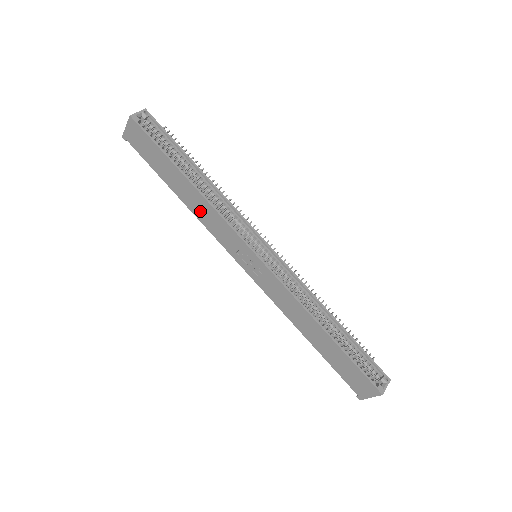
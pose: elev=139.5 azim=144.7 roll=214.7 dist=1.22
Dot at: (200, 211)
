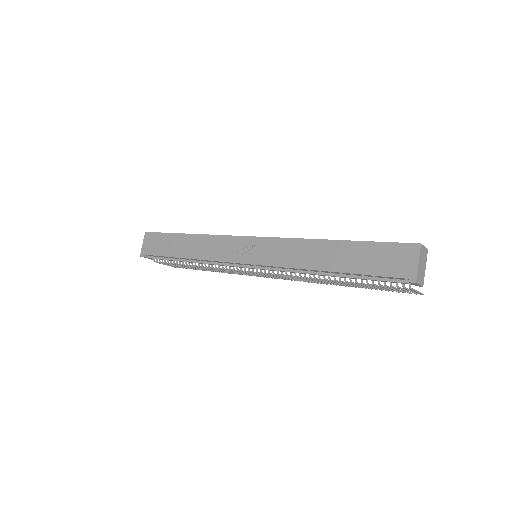
Dot at: (202, 250)
